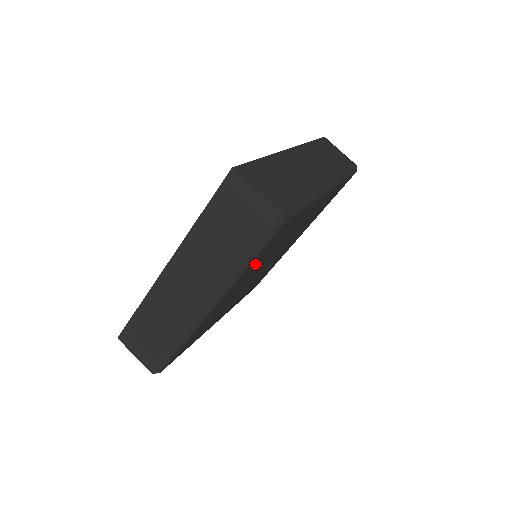
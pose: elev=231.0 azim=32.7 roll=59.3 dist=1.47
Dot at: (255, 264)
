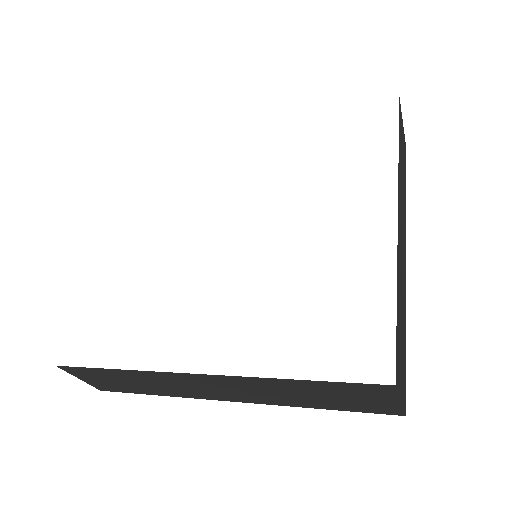
Dot at: occluded
